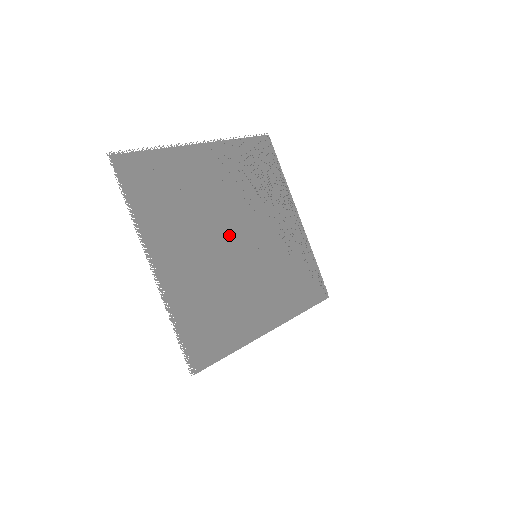
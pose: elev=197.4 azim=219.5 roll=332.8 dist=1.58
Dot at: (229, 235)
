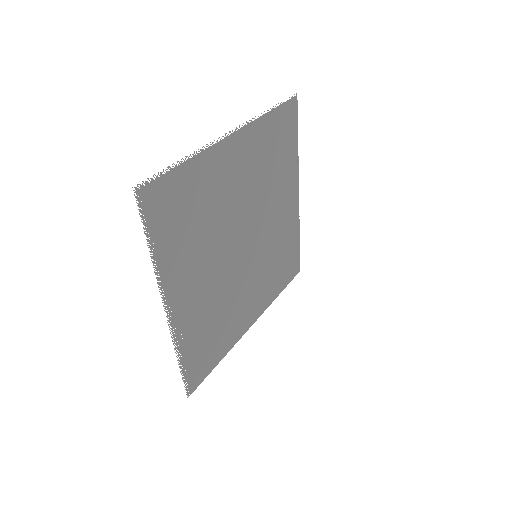
Dot at: (239, 243)
